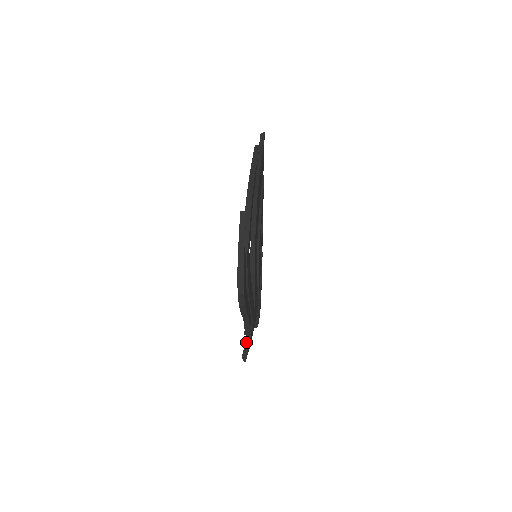
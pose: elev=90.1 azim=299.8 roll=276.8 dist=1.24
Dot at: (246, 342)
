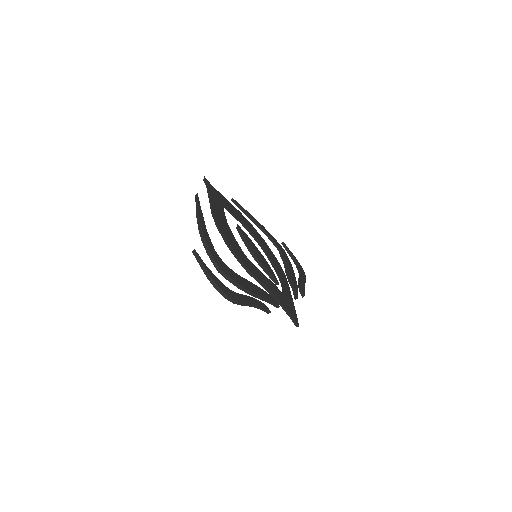
Dot at: (288, 314)
